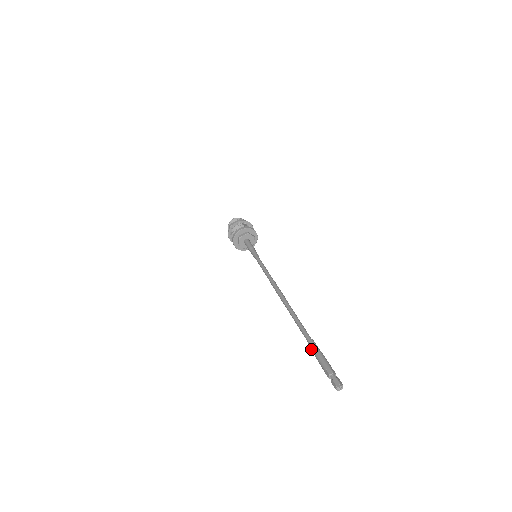
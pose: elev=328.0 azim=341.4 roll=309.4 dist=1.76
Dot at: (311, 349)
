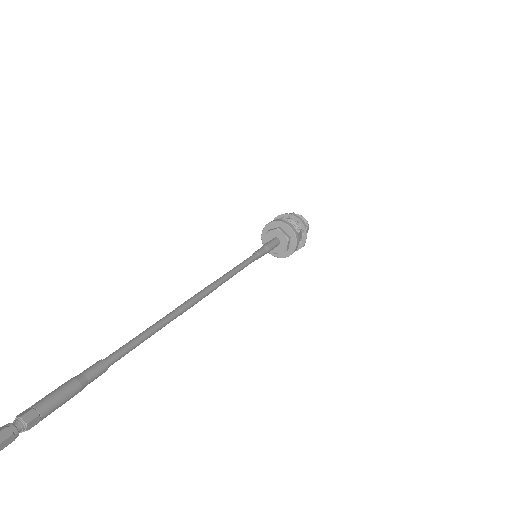
Dot at: (86, 369)
